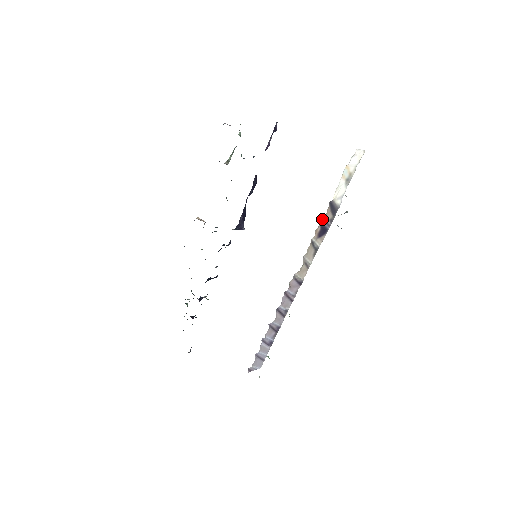
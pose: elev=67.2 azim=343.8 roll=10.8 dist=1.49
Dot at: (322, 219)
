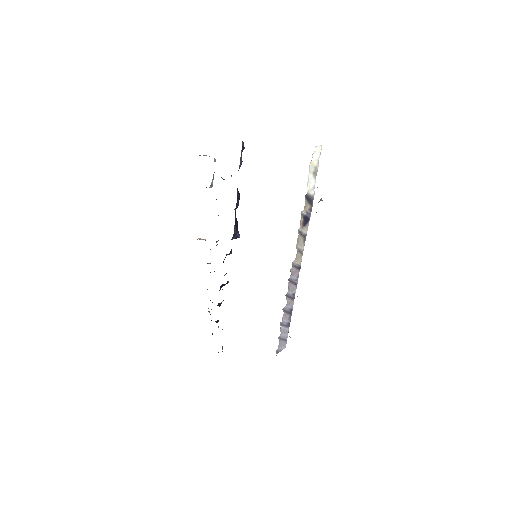
Dot at: (302, 211)
